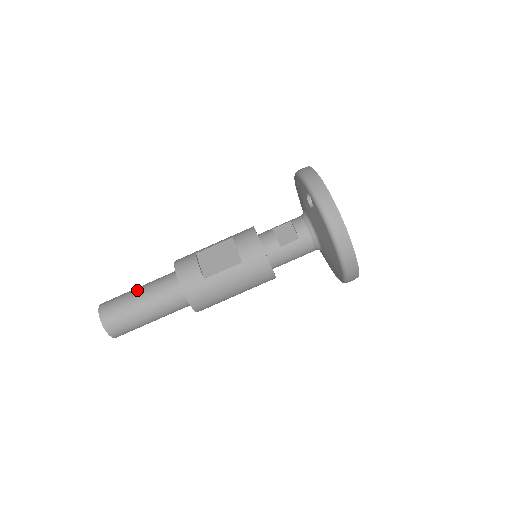
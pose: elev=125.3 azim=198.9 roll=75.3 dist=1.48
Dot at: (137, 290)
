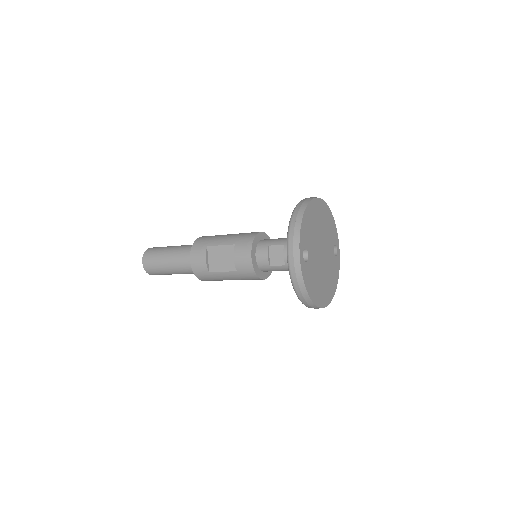
Dot at: (167, 255)
